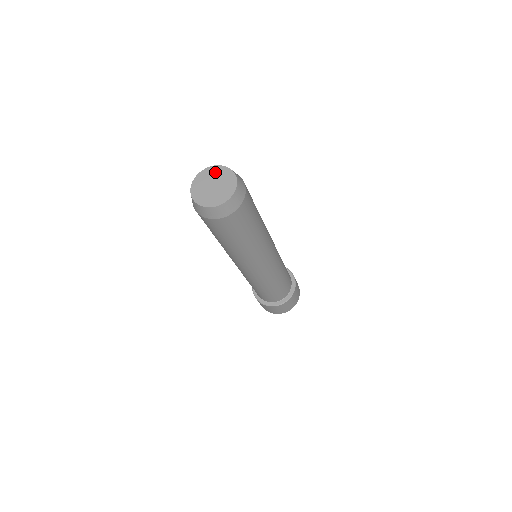
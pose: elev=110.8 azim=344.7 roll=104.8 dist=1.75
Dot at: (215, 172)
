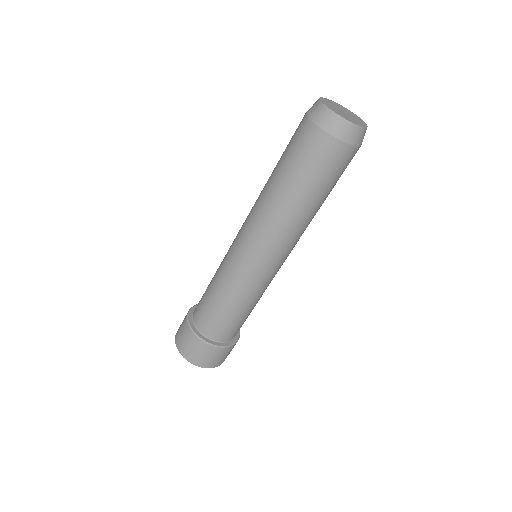
Dot at: (333, 103)
